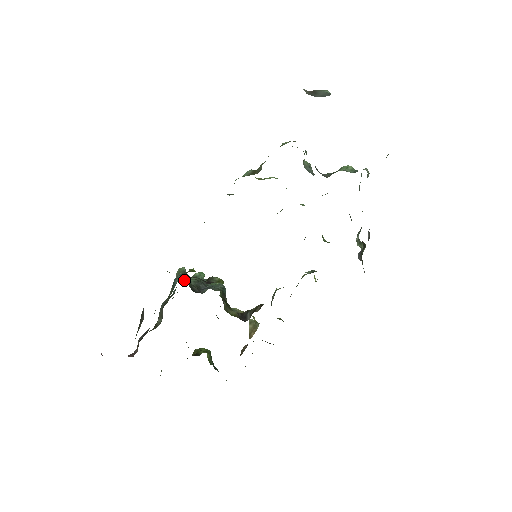
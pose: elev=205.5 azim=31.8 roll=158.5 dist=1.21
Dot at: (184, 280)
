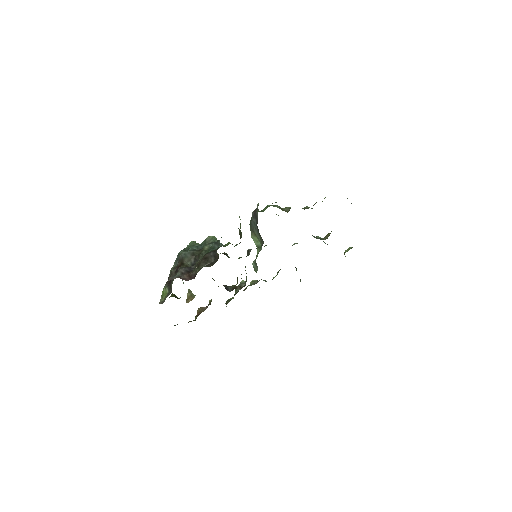
Dot at: occluded
